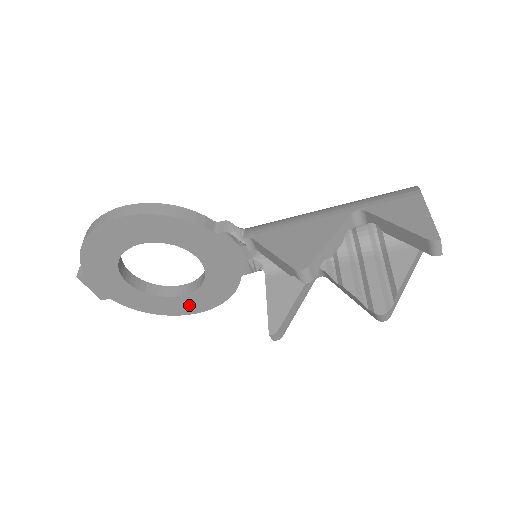
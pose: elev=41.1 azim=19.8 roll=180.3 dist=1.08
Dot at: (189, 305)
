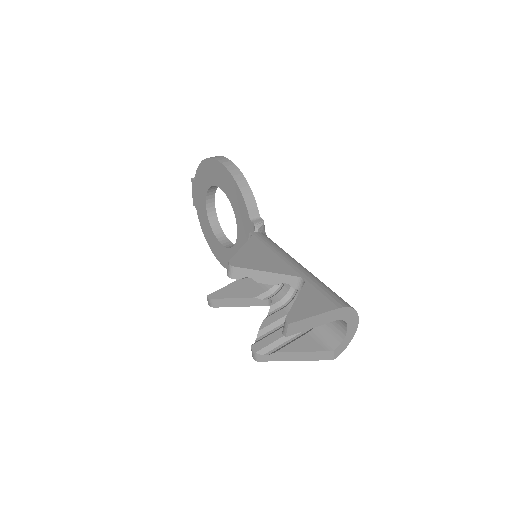
Dot at: (222, 255)
